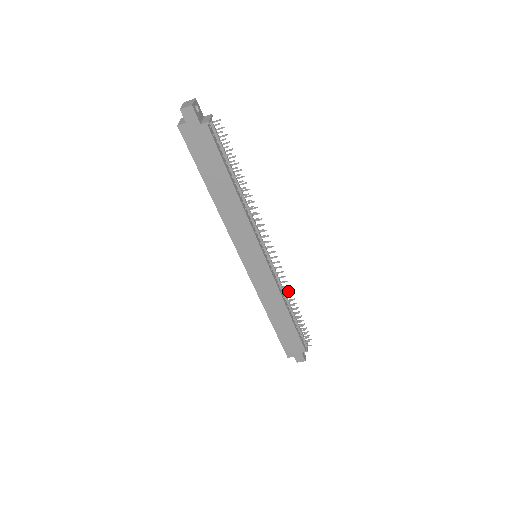
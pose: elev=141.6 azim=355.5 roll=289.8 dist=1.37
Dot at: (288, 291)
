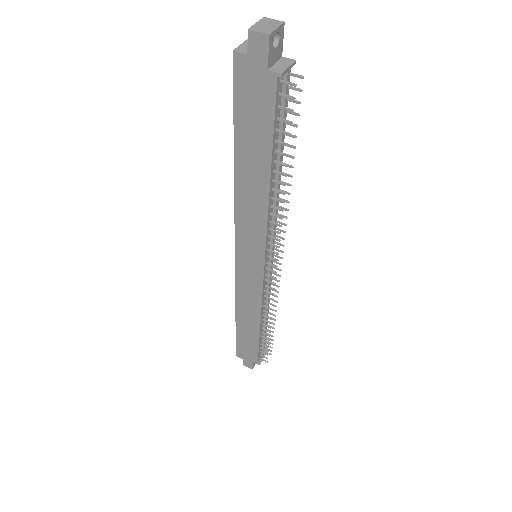
Dot at: (272, 309)
